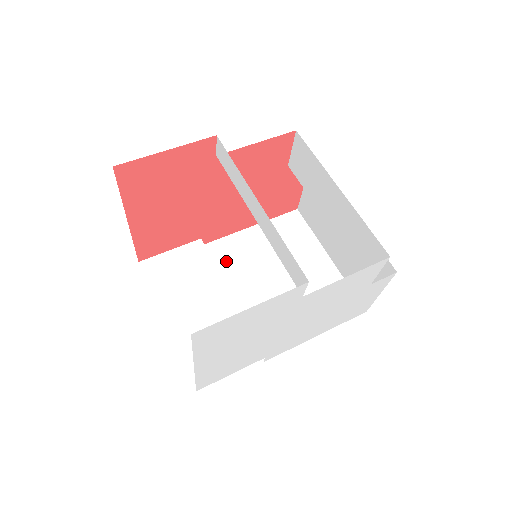
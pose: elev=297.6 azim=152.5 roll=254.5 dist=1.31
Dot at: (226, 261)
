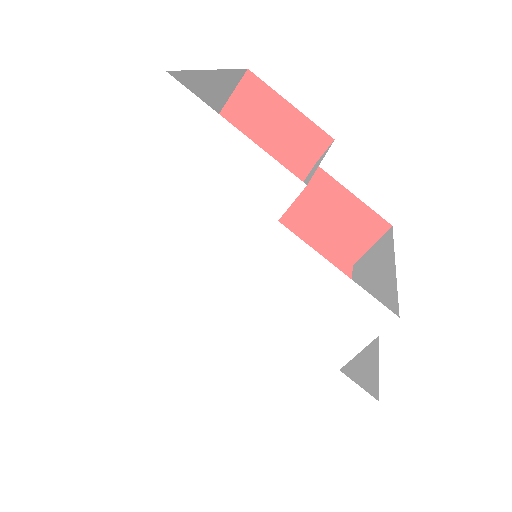
Dot at: occluded
